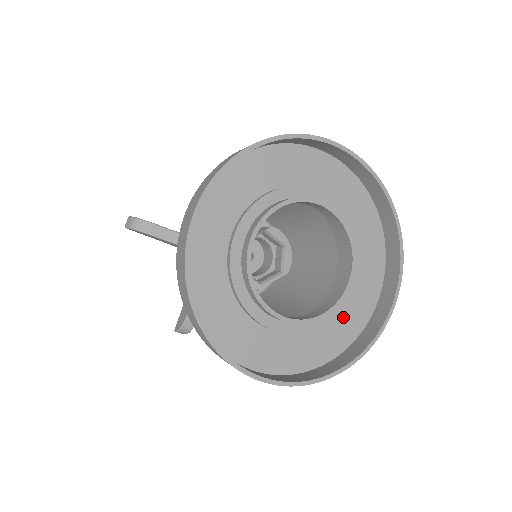
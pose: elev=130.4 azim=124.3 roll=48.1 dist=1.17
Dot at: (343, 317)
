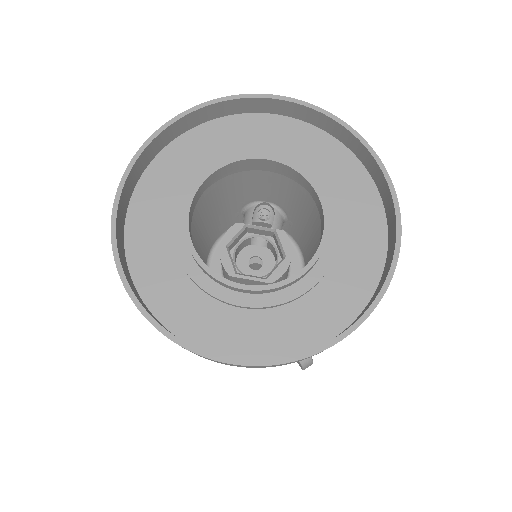
Dot at: (272, 323)
